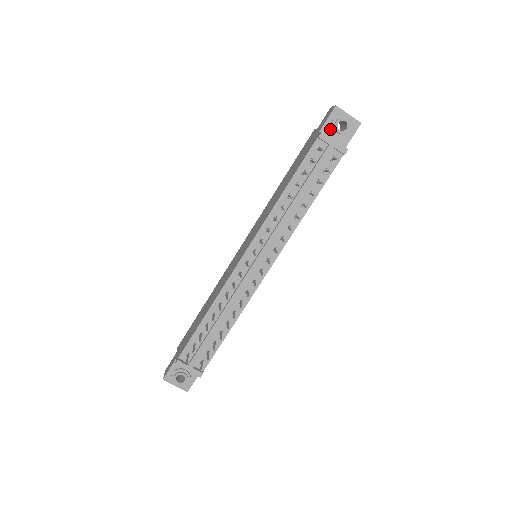
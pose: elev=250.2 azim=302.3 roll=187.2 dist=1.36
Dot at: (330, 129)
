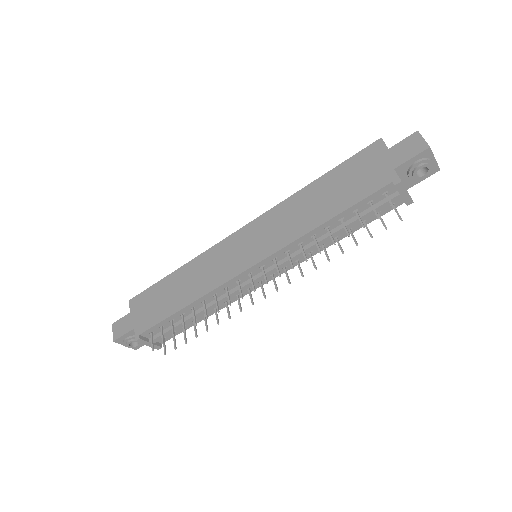
Dot at: (407, 168)
